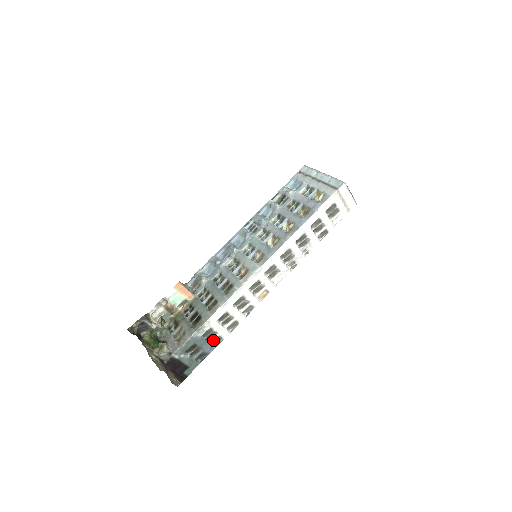
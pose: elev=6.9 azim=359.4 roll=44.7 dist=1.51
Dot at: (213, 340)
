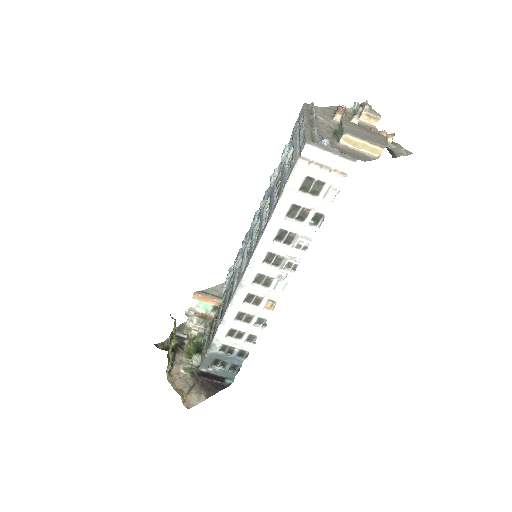
Dot at: (236, 353)
